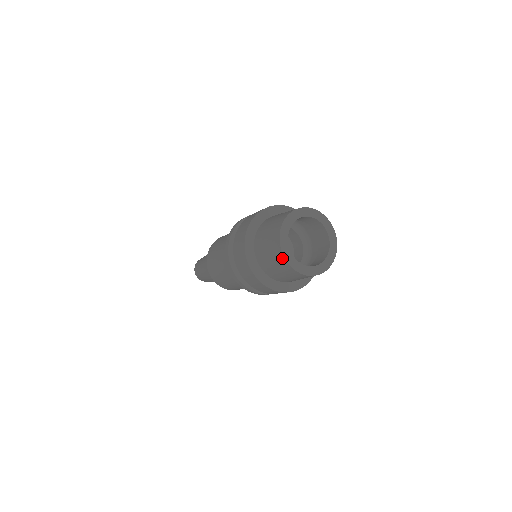
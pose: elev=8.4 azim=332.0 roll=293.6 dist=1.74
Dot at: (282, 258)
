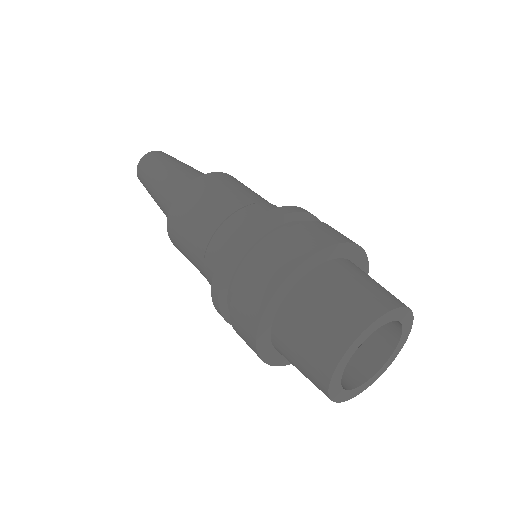
Dot at: occluded
